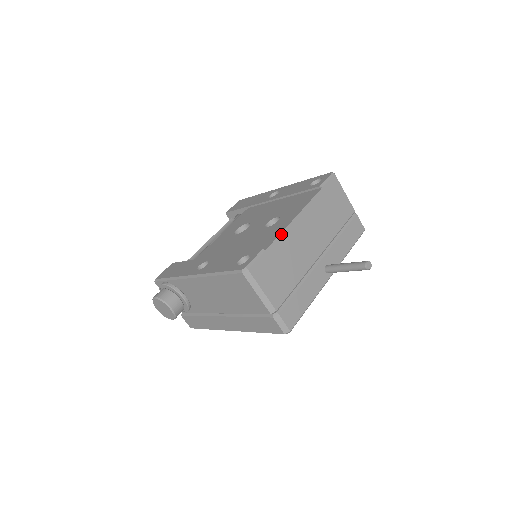
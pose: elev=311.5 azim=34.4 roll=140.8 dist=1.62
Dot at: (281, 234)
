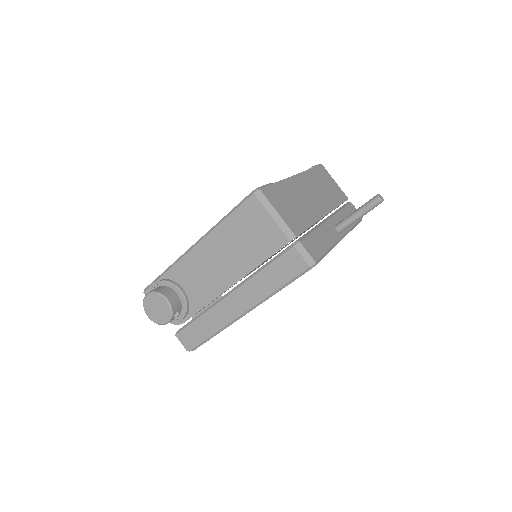
Dot at: (285, 180)
